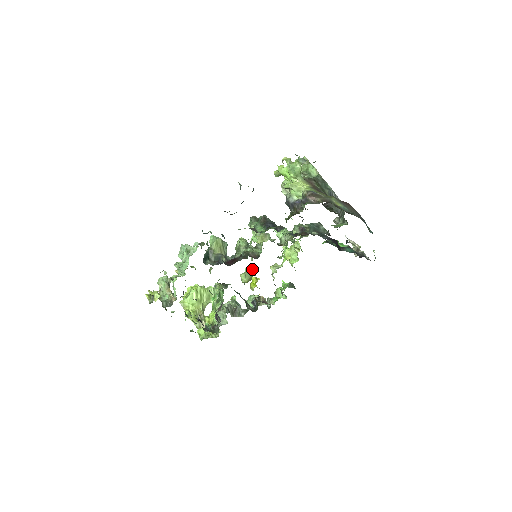
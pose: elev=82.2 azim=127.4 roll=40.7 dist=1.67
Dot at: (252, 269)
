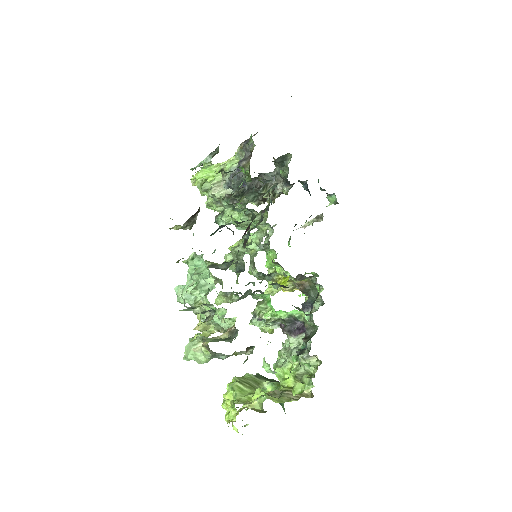
Dot at: occluded
